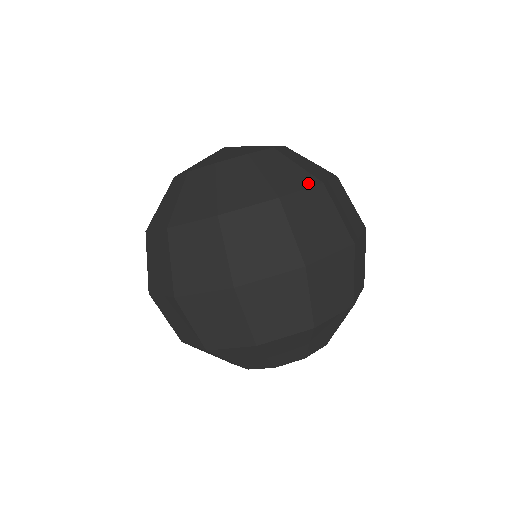
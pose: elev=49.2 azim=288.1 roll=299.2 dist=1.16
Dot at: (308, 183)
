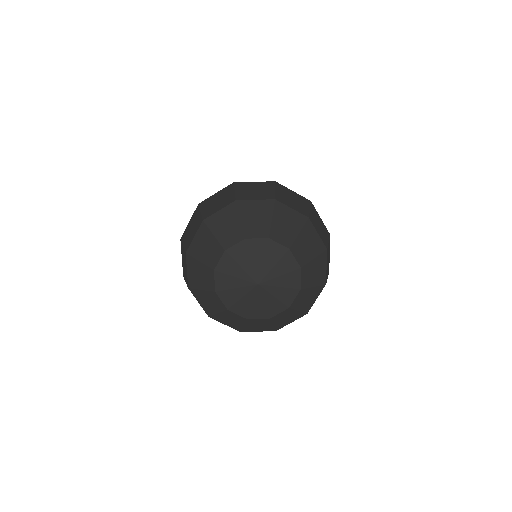
Dot at: occluded
